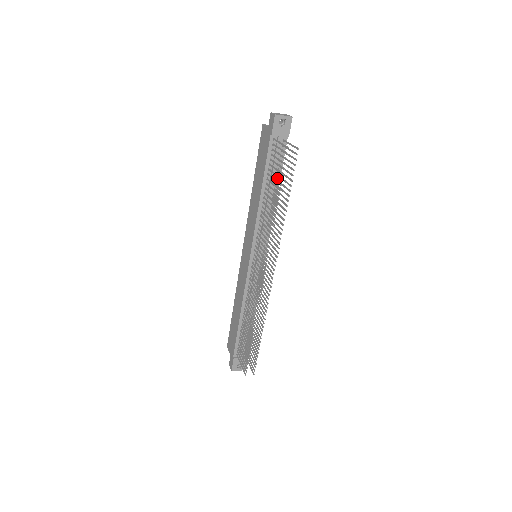
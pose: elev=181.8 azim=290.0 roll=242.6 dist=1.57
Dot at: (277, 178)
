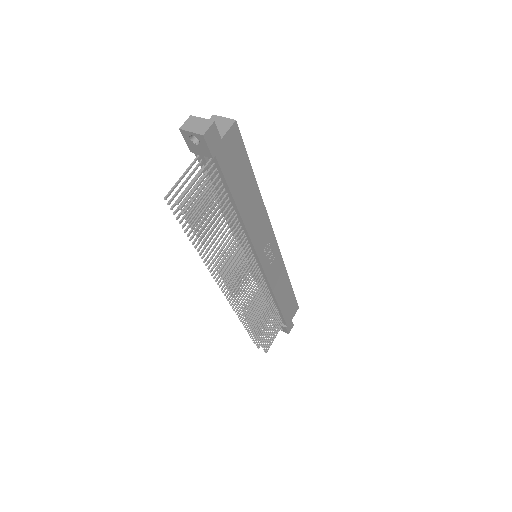
Dot at: (230, 197)
